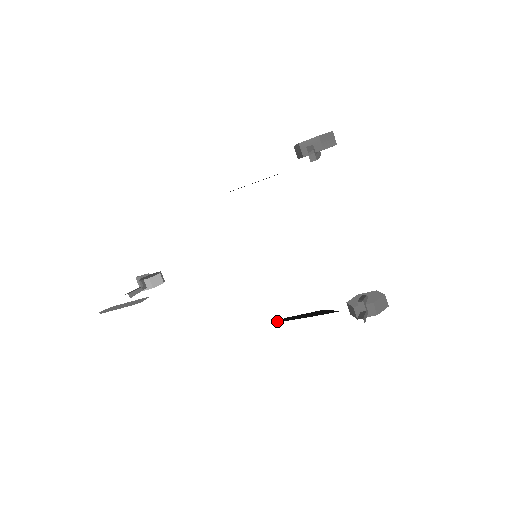
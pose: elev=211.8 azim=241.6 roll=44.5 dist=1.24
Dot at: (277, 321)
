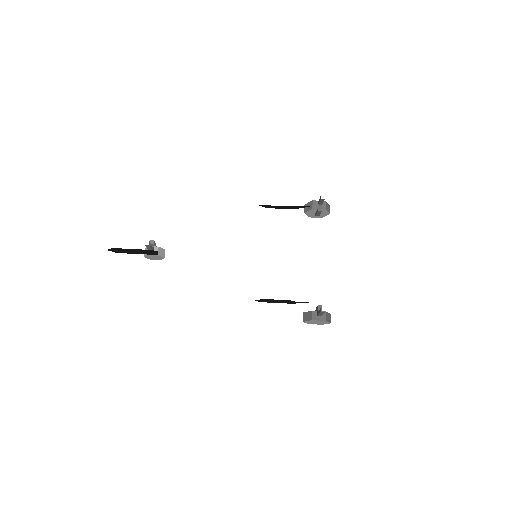
Dot at: occluded
